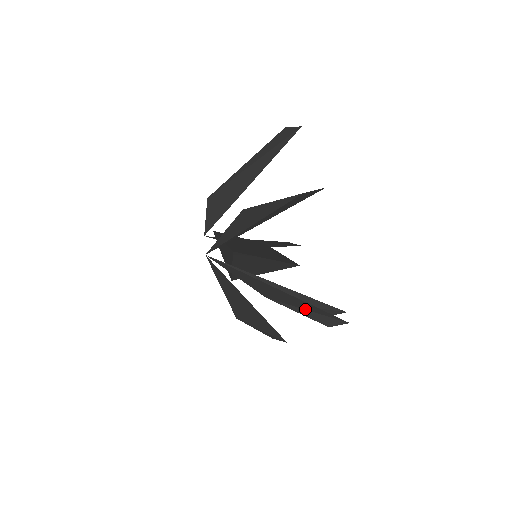
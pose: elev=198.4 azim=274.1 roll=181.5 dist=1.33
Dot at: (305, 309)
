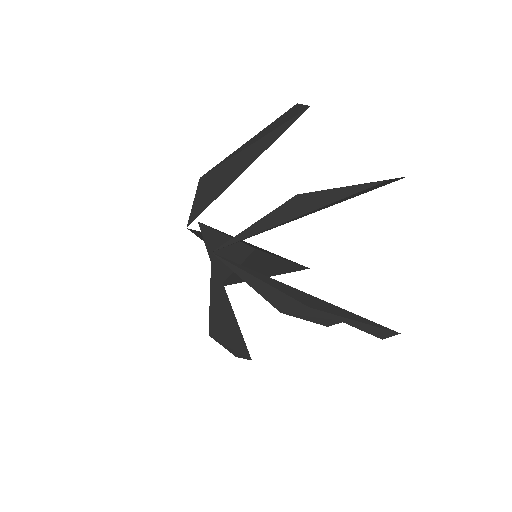
Dot at: (354, 320)
